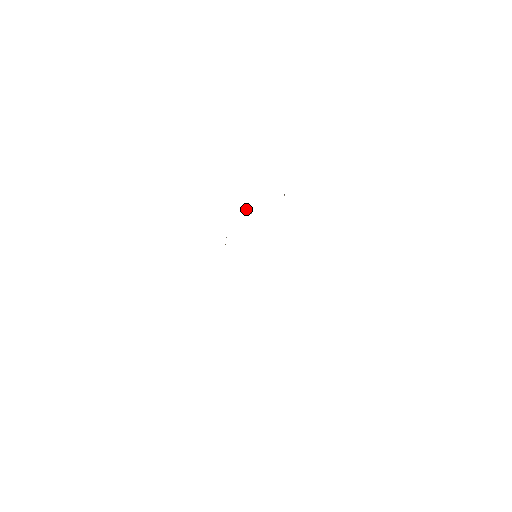
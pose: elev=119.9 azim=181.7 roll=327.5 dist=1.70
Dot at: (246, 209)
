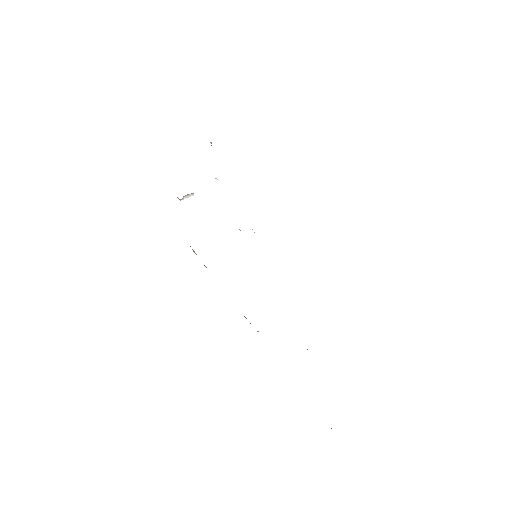
Dot at: (183, 199)
